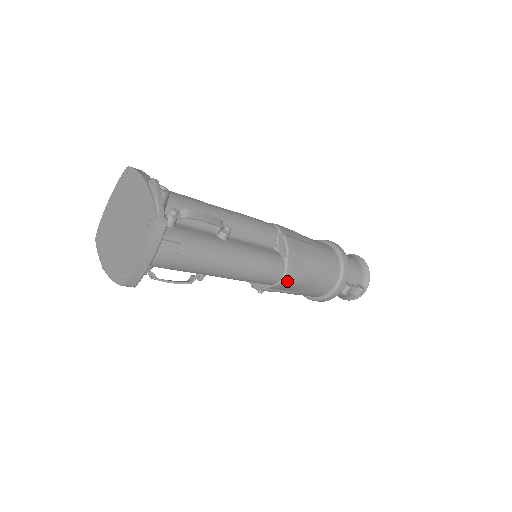
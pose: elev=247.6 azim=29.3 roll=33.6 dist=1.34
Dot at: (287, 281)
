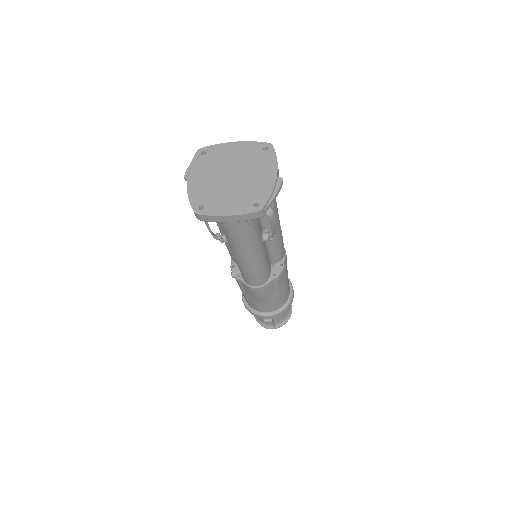
Dot at: (256, 290)
